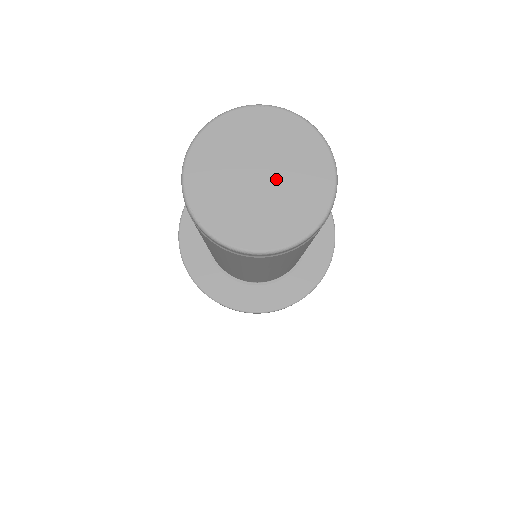
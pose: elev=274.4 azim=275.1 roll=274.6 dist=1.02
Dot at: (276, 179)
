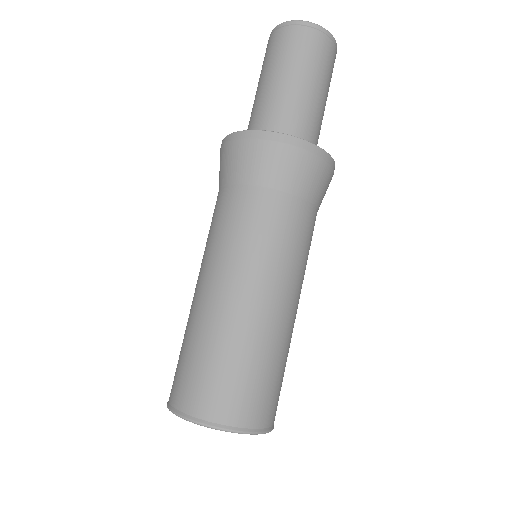
Dot at: occluded
